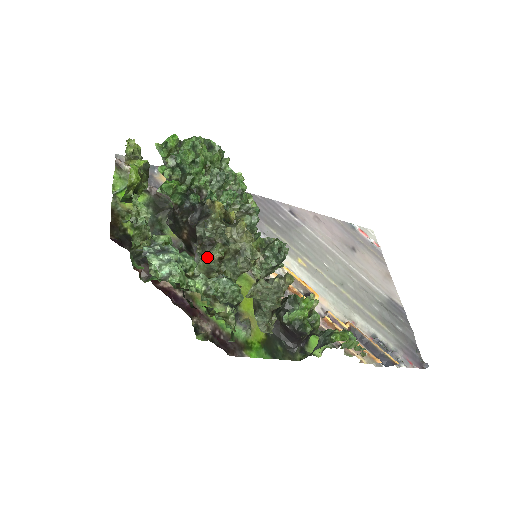
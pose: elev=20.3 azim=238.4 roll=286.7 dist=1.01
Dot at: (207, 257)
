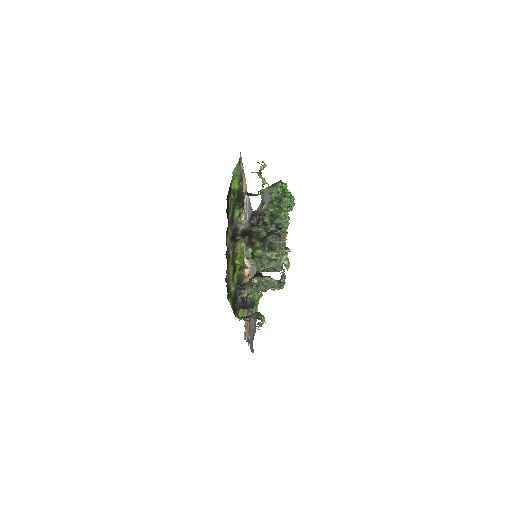
Dot at: (270, 254)
